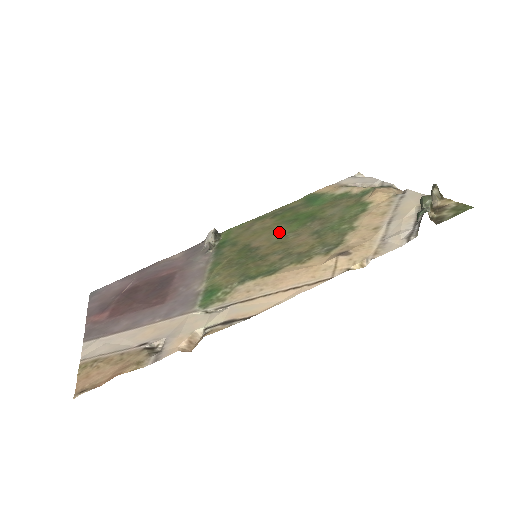
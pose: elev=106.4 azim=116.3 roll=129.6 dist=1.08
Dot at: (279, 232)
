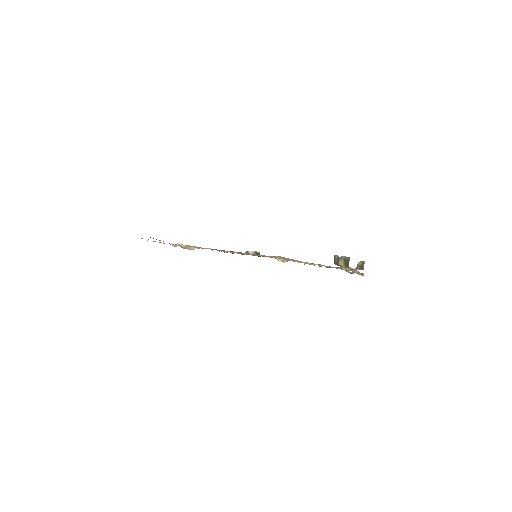
Dot at: occluded
